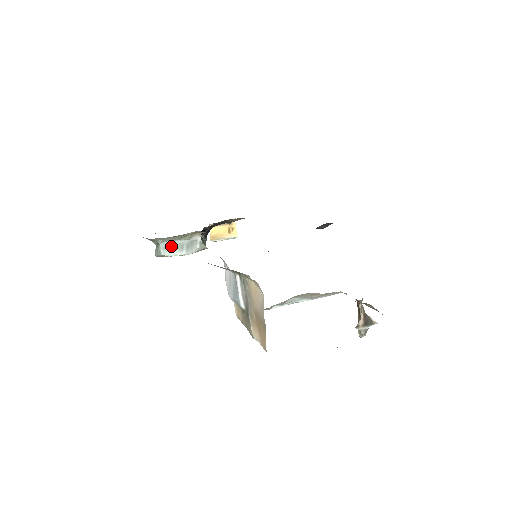
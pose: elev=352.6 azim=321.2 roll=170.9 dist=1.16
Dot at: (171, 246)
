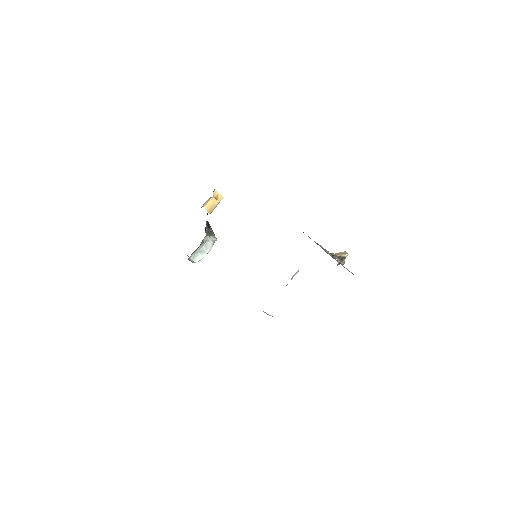
Dot at: (196, 254)
